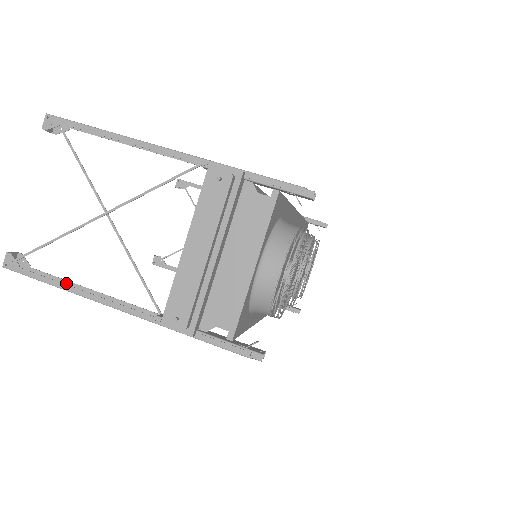
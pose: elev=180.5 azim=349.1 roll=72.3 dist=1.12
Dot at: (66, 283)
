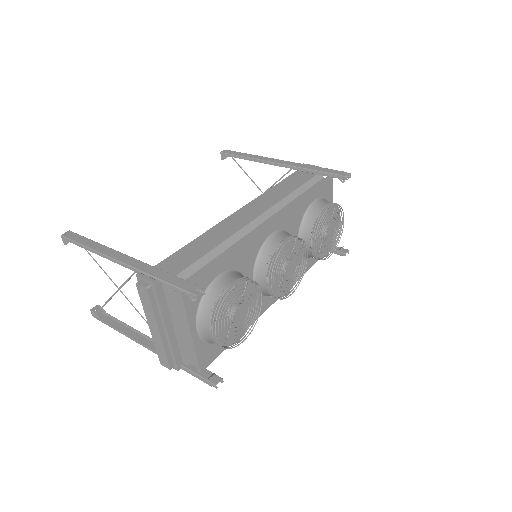
Dot at: (123, 324)
